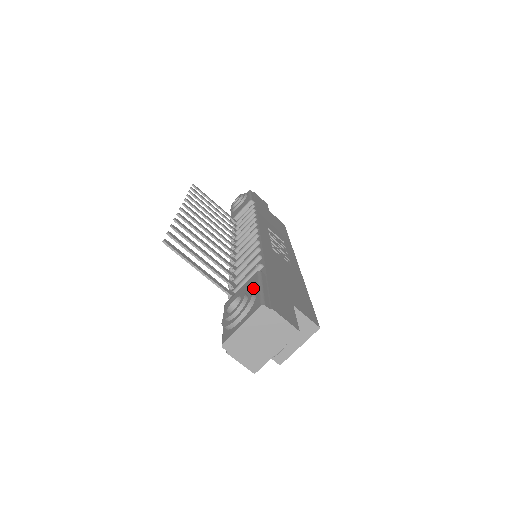
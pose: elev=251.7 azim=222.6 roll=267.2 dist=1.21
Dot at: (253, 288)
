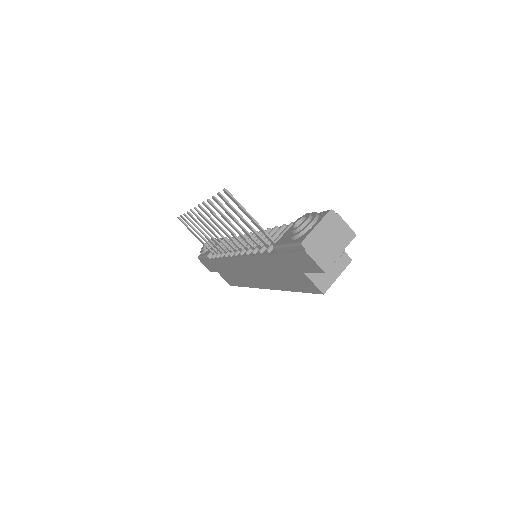
Dot at: occluded
